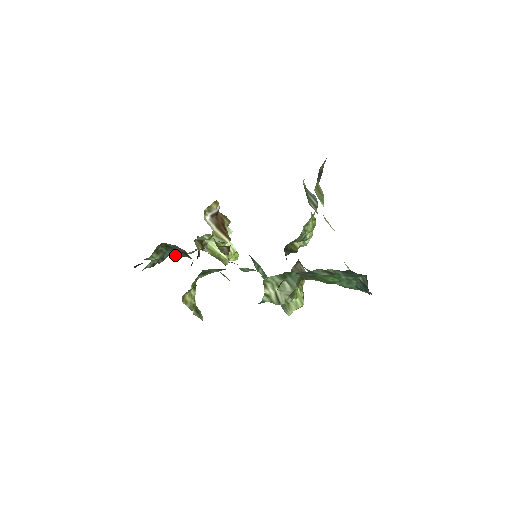
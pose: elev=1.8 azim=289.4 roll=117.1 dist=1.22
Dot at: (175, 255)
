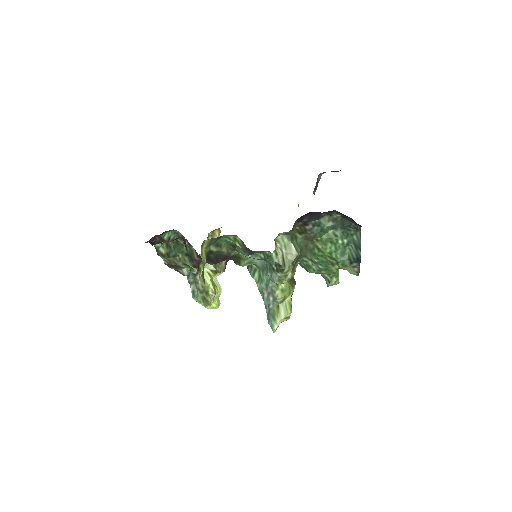
Dot at: (177, 262)
